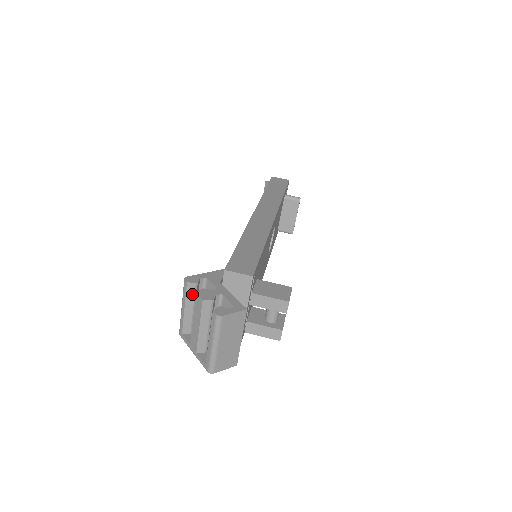
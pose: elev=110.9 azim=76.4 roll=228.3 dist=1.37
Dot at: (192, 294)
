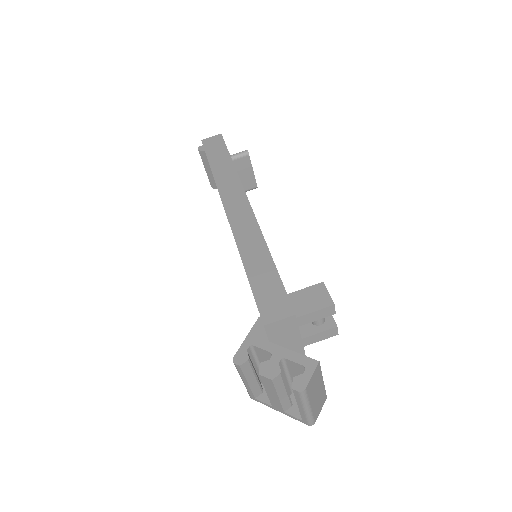
Dot at: (249, 369)
